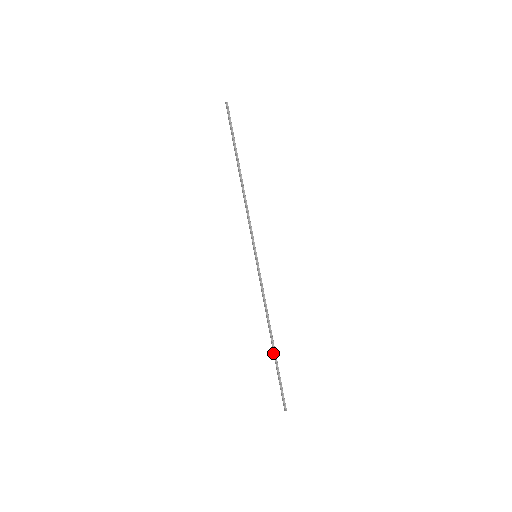
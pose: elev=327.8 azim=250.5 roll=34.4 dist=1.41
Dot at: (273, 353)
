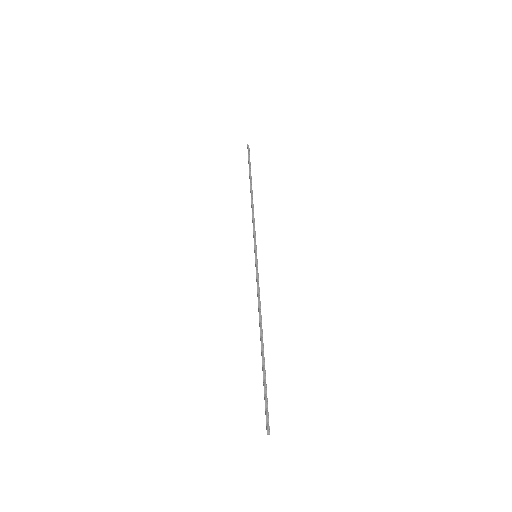
Dot at: occluded
